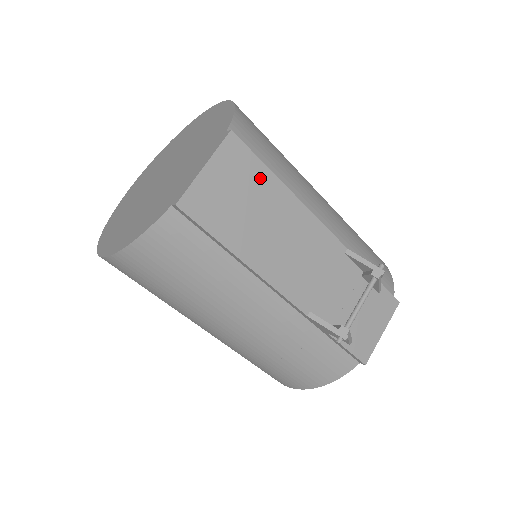
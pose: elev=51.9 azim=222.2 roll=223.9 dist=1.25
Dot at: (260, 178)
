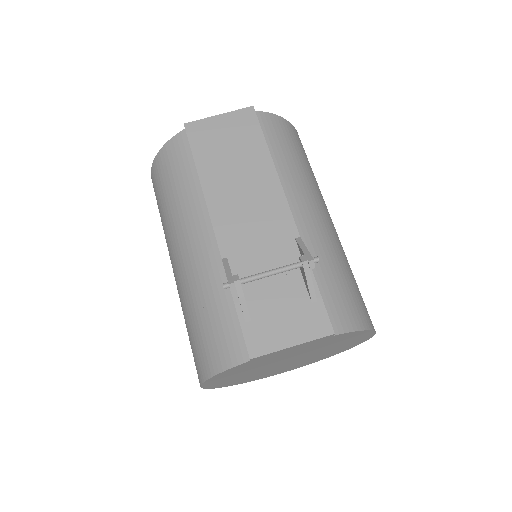
Dot at: (254, 142)
